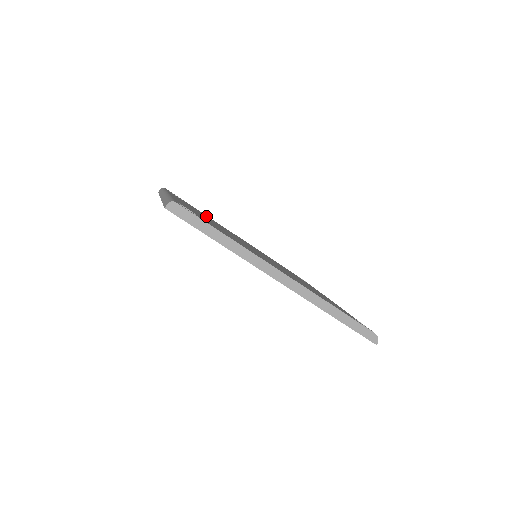
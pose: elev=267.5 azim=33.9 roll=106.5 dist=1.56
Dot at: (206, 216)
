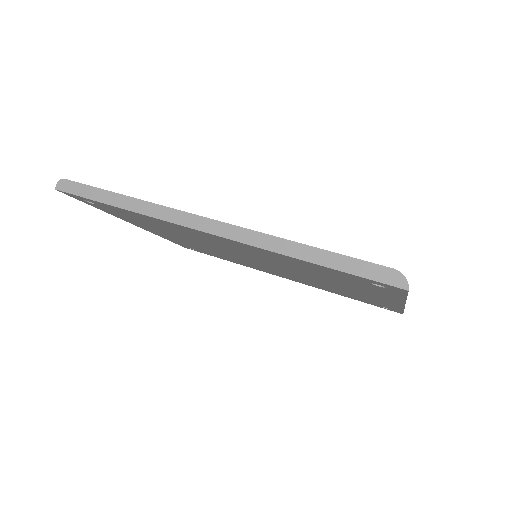
Dot at: occluded
